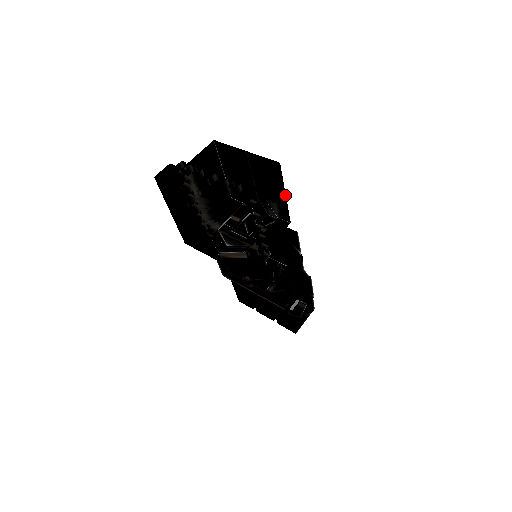
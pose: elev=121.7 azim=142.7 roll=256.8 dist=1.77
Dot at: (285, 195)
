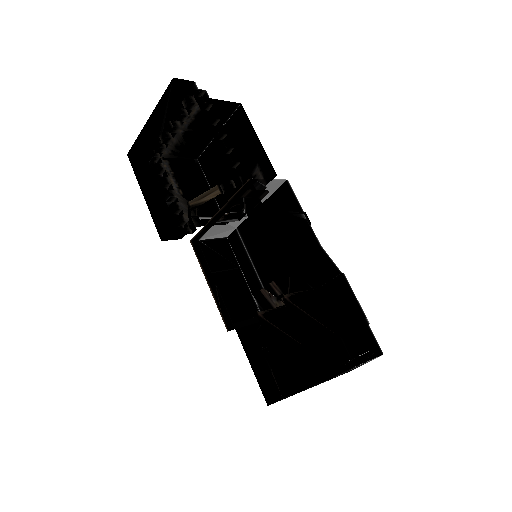
Dot at: (258, 140)
